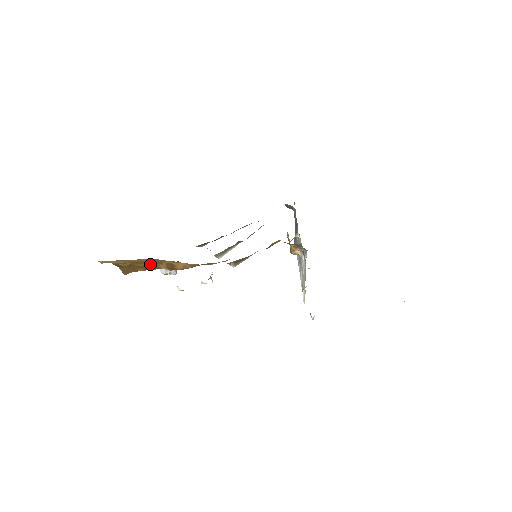
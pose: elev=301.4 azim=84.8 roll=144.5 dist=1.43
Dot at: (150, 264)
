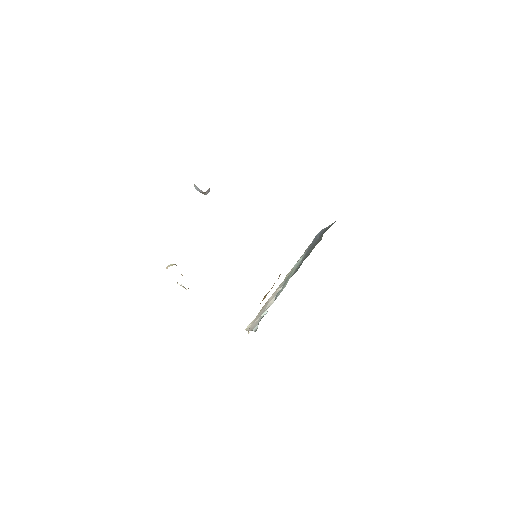
Dot at: occluded
